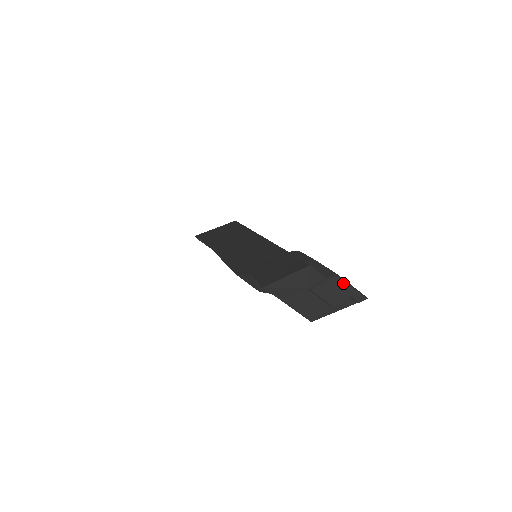
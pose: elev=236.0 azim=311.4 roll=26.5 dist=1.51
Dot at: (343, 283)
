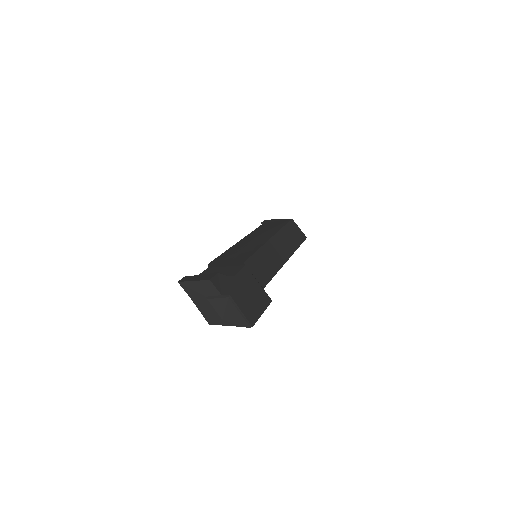
Dot at: (232, 305)
